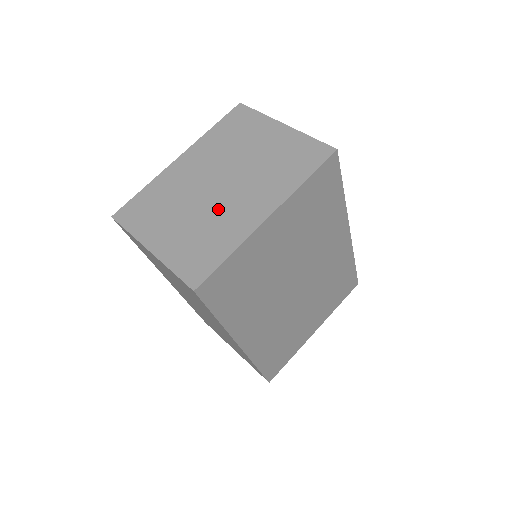
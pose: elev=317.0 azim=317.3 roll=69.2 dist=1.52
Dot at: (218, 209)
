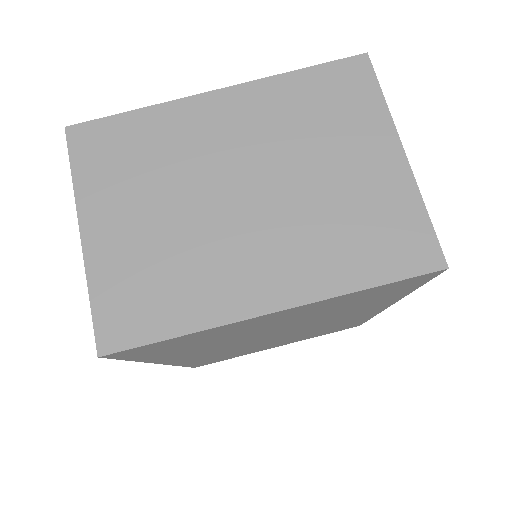
Dot at: (213, 238)
